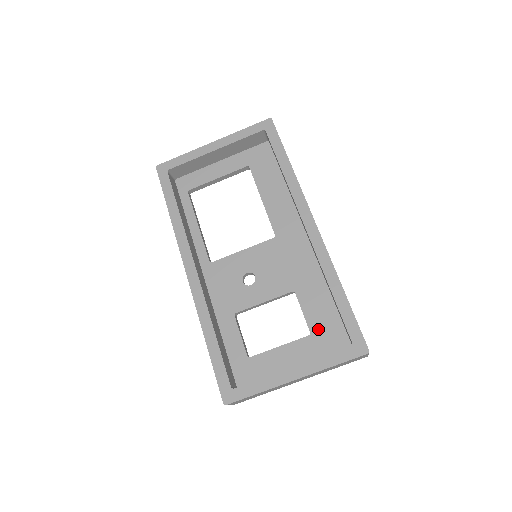
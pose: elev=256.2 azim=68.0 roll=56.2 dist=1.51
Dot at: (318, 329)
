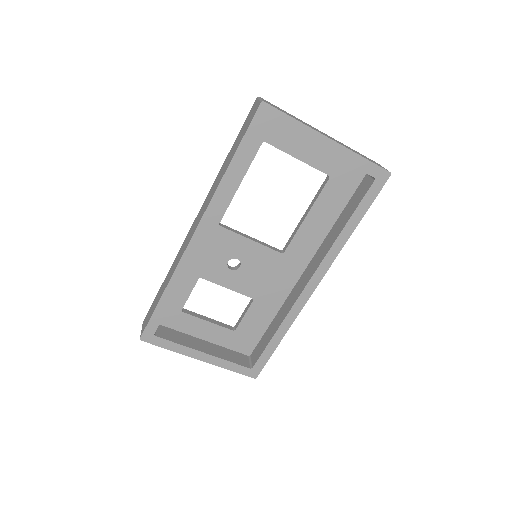
Dot at: (242, 332)
